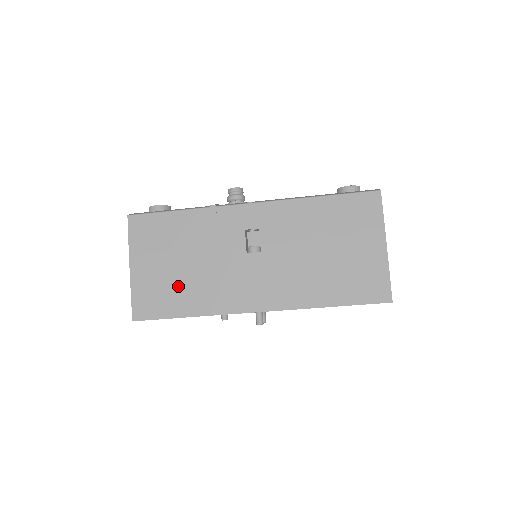
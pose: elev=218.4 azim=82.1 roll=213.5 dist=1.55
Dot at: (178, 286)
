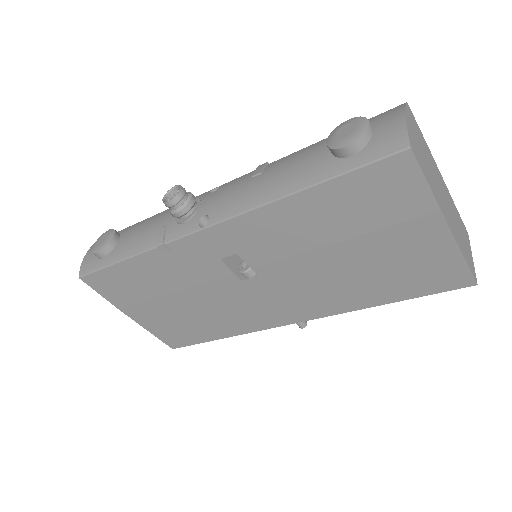
Dot at: (190, 321)
